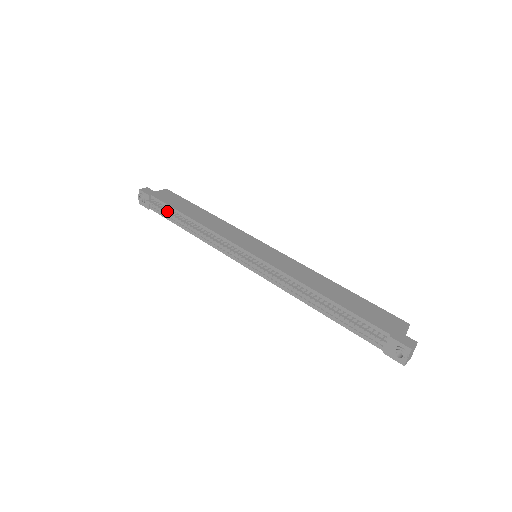
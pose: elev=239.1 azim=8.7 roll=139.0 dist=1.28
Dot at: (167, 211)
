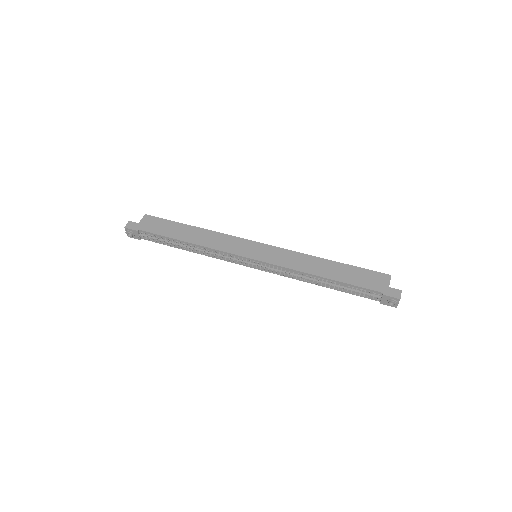
Dot at: (161, 240)
